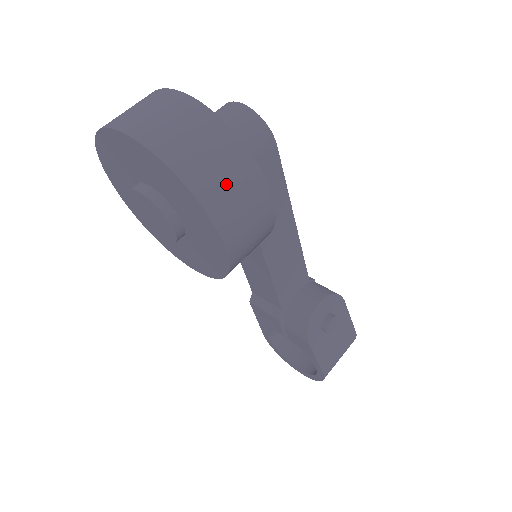
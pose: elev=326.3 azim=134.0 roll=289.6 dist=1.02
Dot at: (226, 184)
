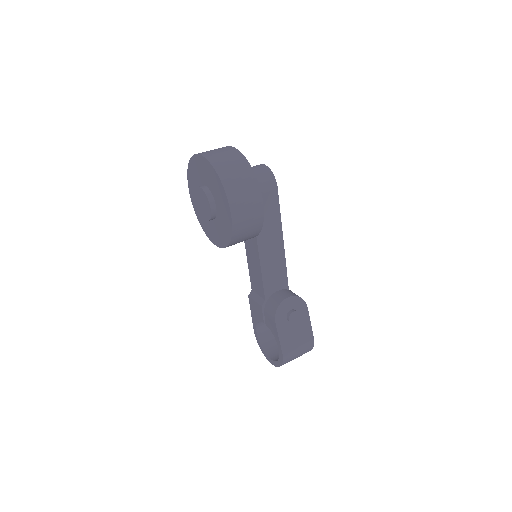
Dot at: (240, 185)
